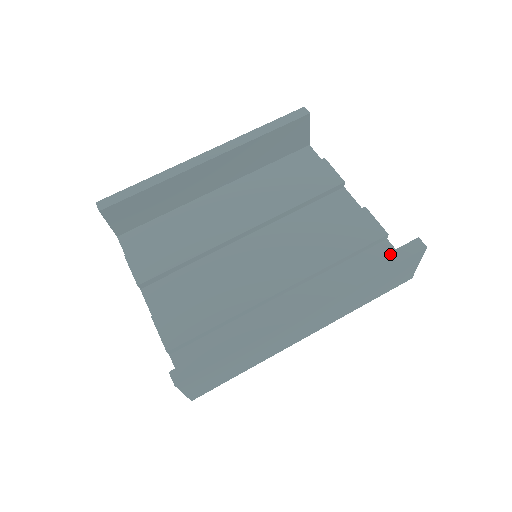
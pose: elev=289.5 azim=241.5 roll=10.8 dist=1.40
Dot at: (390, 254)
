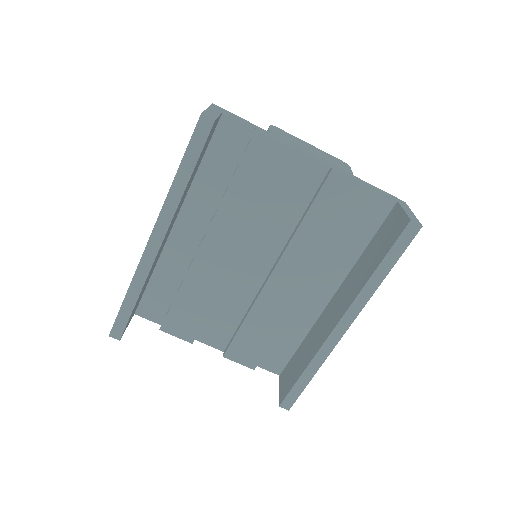
Dot at: (391, 251)
